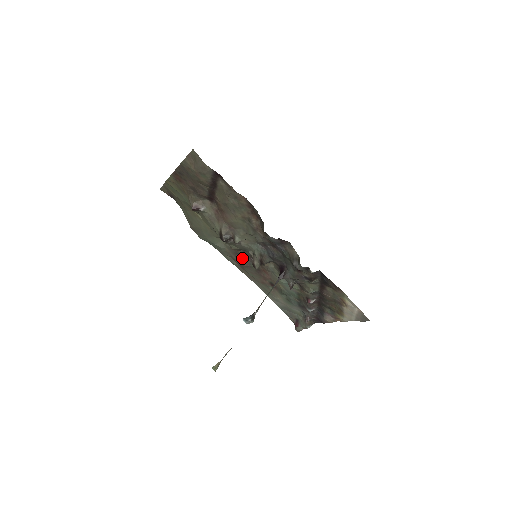
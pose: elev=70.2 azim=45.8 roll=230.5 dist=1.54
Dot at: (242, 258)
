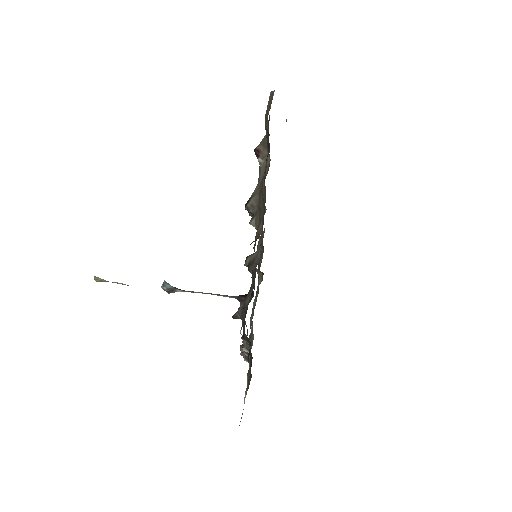
Dot at: occluded
